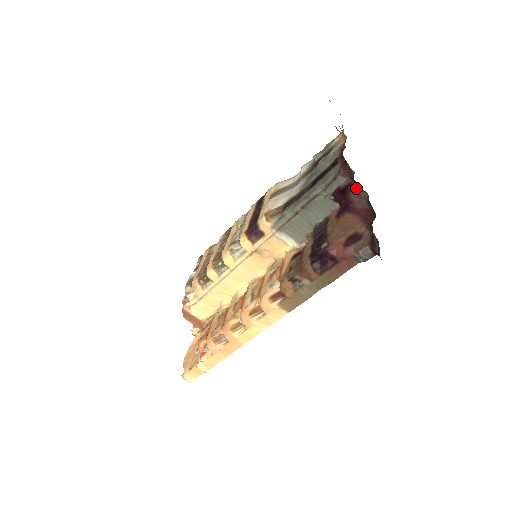
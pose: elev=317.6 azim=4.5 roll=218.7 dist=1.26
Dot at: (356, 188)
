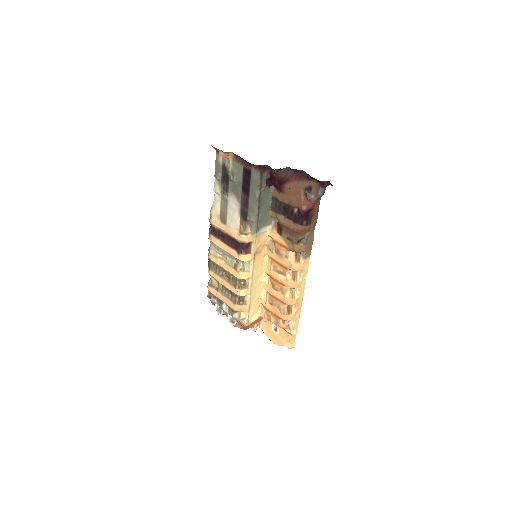
Dot at: (280, 171)
